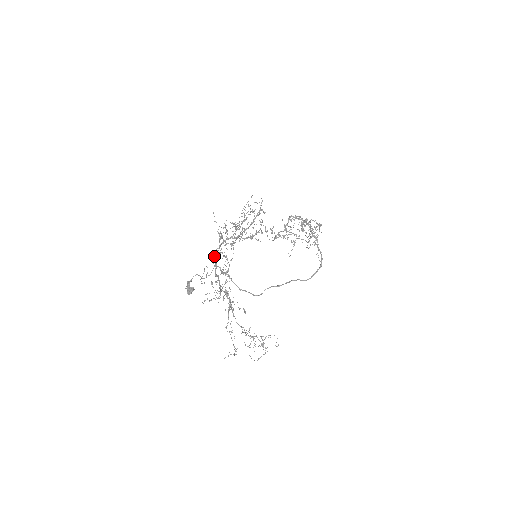
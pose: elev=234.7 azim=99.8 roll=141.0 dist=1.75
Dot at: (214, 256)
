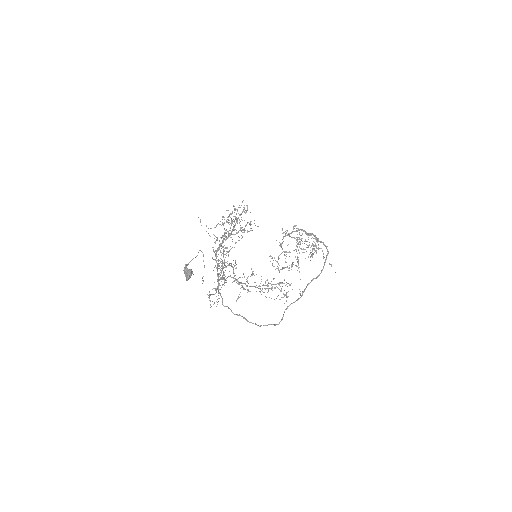
Dot at: occluded
